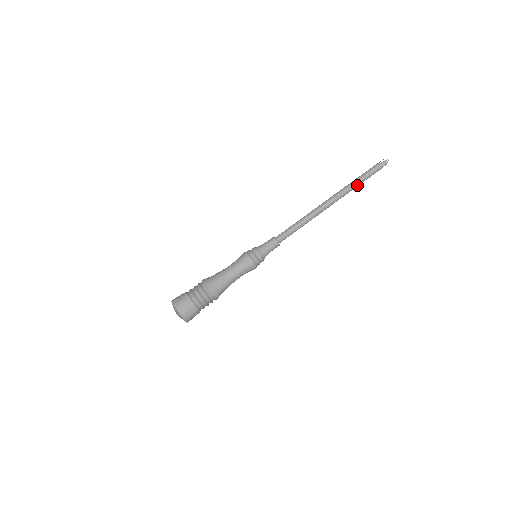
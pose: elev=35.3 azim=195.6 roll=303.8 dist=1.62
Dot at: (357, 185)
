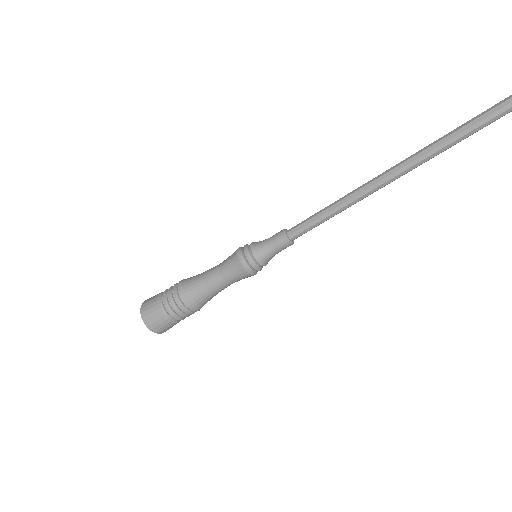
Dot at: (452, 141)
